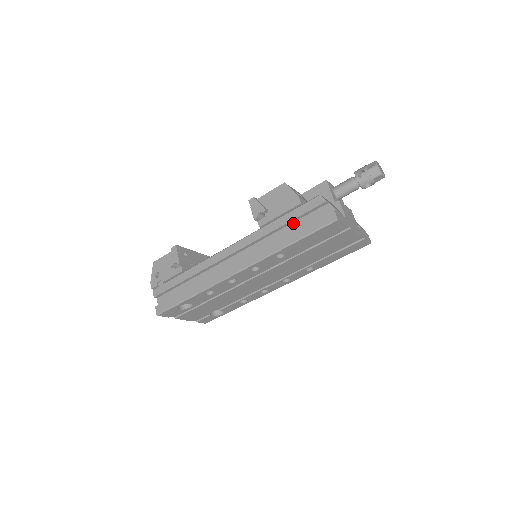
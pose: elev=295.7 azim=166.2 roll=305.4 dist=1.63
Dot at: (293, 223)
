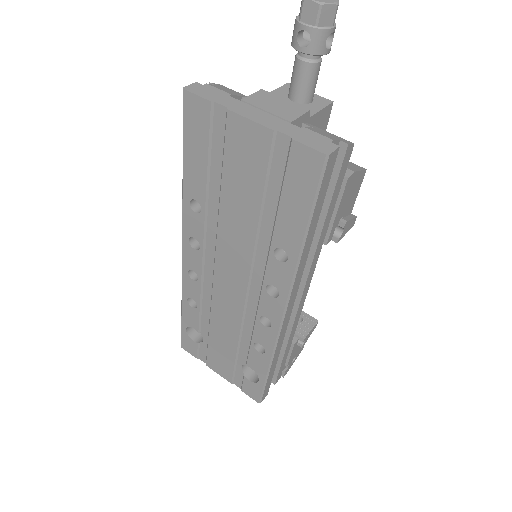
Dot at: occluded
